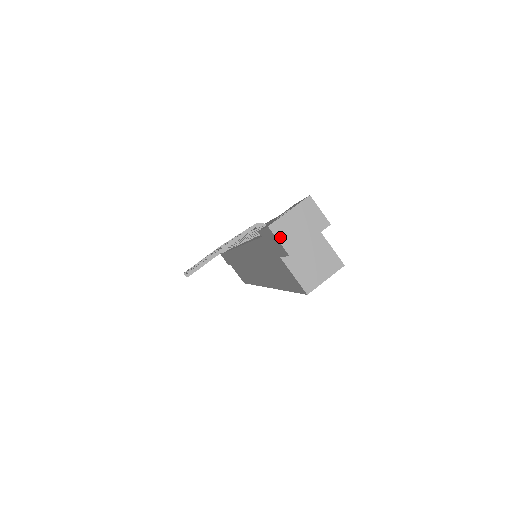
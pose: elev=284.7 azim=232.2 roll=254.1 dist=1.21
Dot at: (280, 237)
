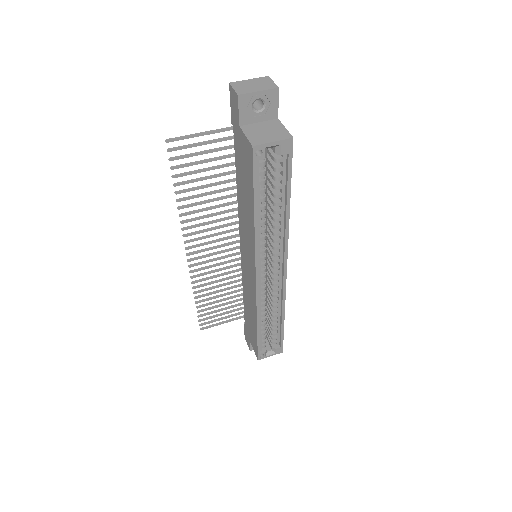
Dot at: (235, 87)
